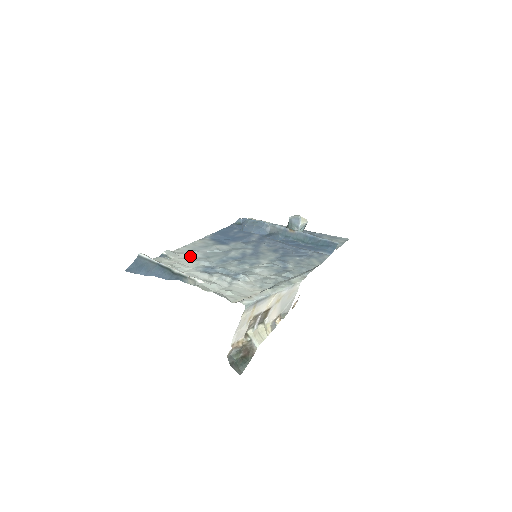
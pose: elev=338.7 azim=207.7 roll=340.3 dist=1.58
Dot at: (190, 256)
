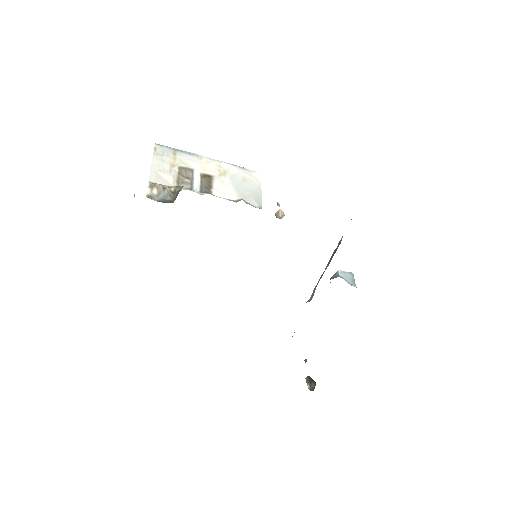
Dot at: occluded
